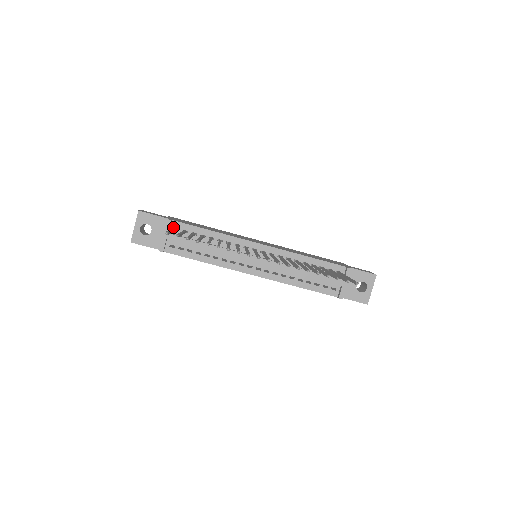
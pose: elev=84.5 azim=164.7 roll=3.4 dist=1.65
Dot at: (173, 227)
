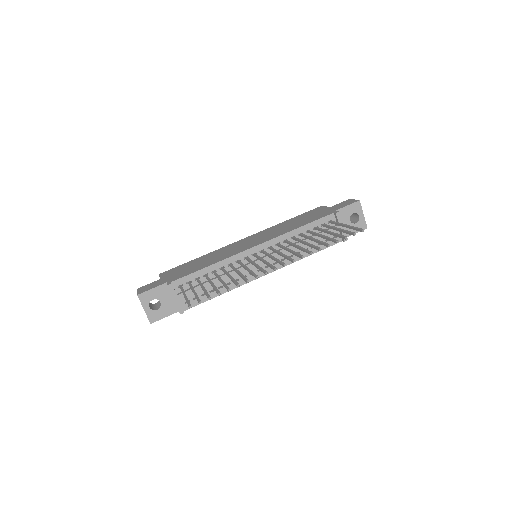
Dot at: (176, 287)
